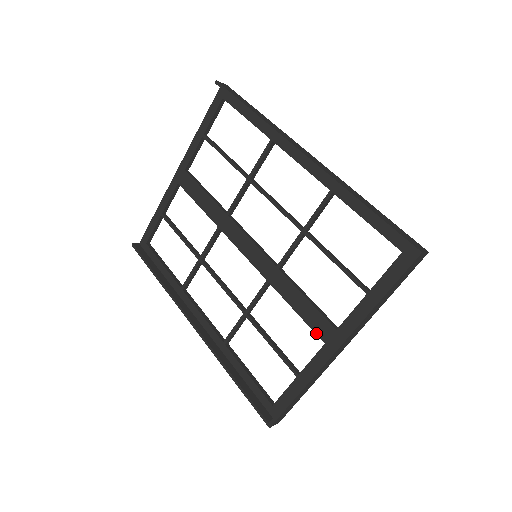
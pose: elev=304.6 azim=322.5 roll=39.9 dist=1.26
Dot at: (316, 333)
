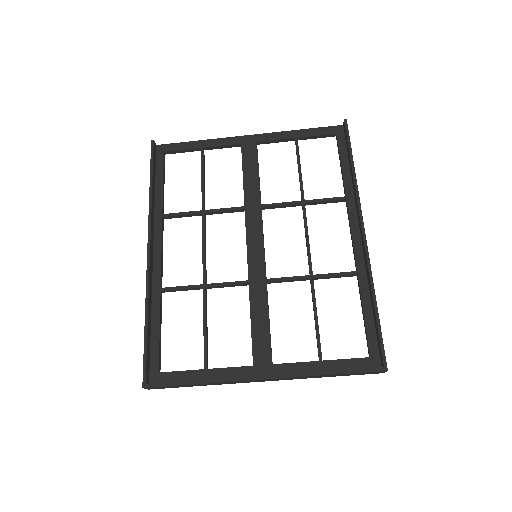
Dot at: (253, 352)
